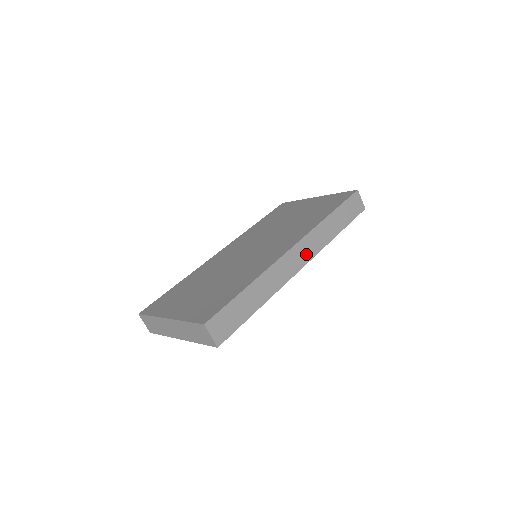
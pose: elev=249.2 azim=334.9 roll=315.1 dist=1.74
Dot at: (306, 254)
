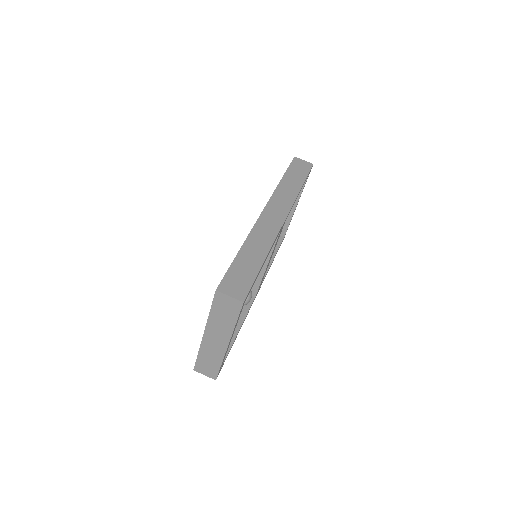
Dot at: (281, 210)
